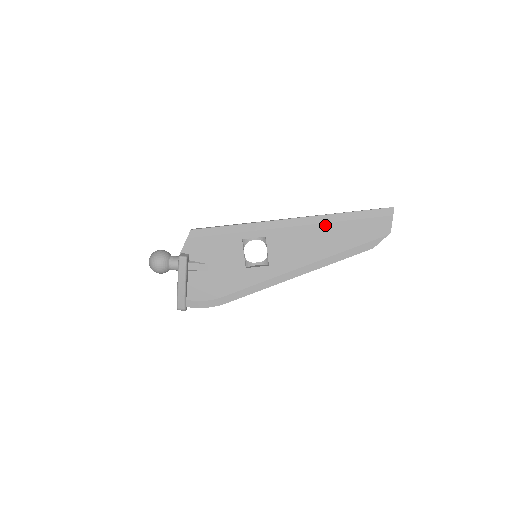
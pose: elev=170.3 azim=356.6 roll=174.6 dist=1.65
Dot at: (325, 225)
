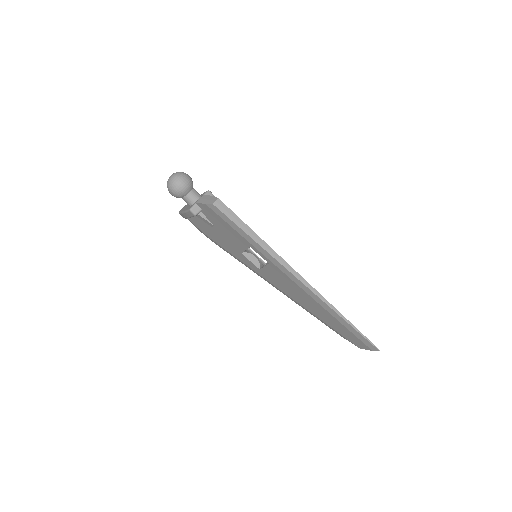
Dot at: (319, 305)
